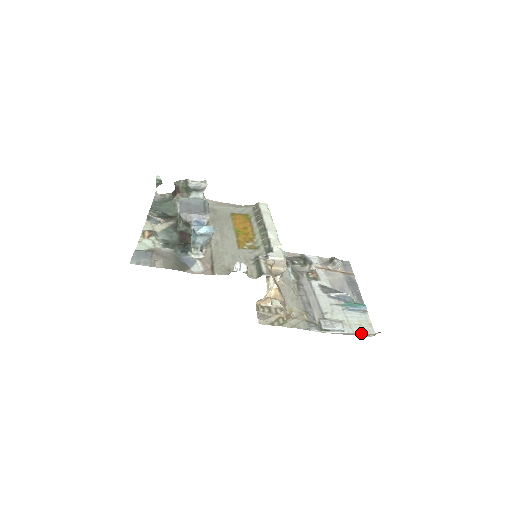
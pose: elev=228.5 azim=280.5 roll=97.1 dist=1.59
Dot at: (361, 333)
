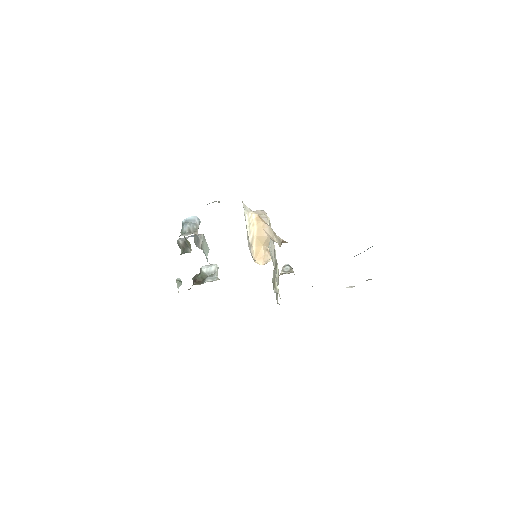
Dot at: occluded
